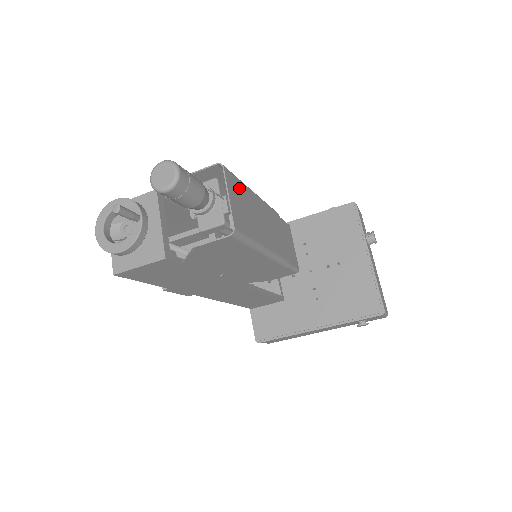
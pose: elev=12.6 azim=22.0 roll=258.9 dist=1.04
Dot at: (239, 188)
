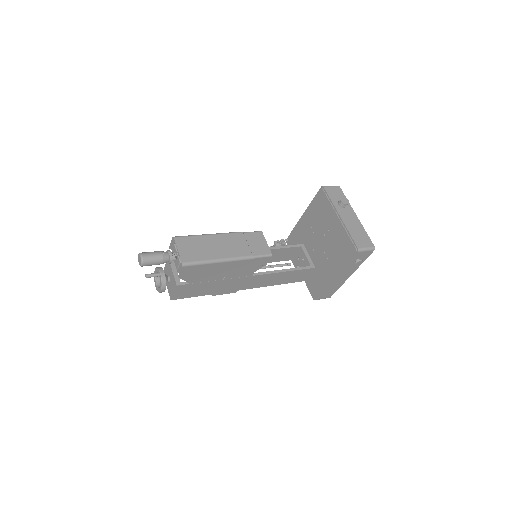
Dot at: (190, 241)
